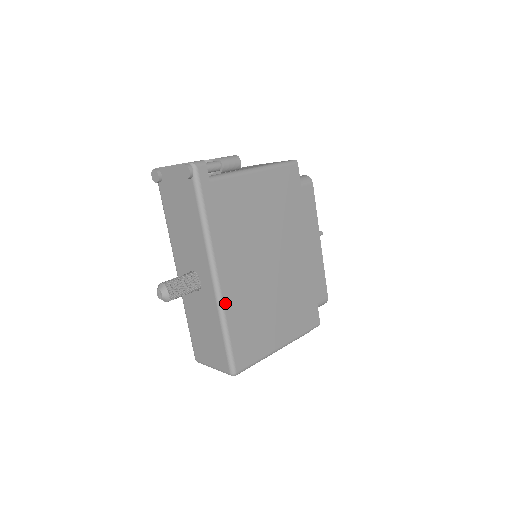
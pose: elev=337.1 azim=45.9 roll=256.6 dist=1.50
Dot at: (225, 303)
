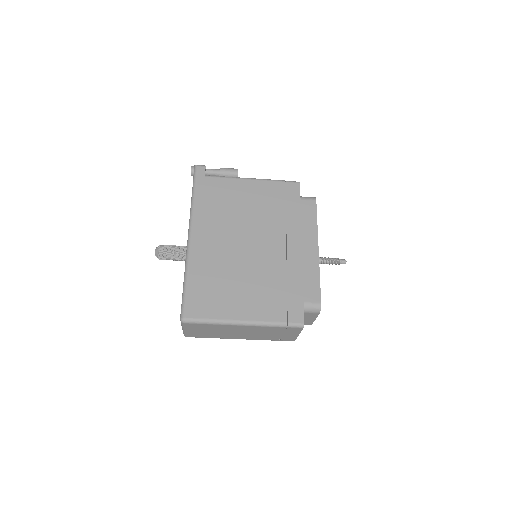
Dot at: (191, 258)
